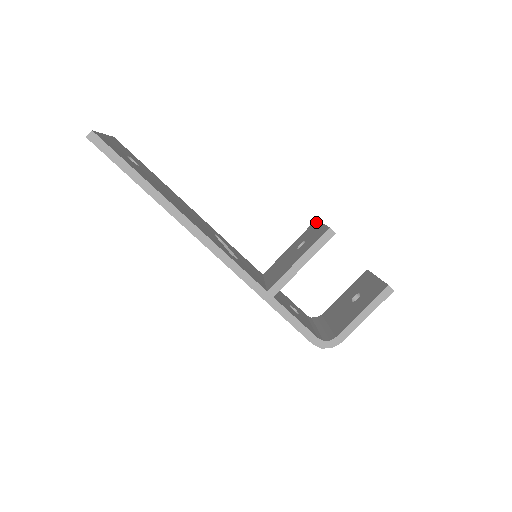
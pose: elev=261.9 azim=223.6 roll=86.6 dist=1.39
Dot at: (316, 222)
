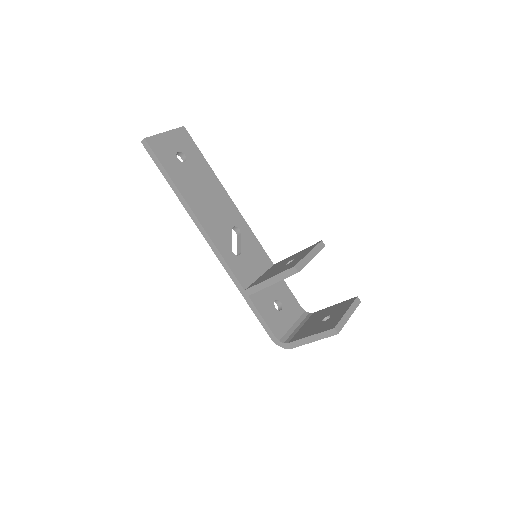
Dot at: (316, 245)
